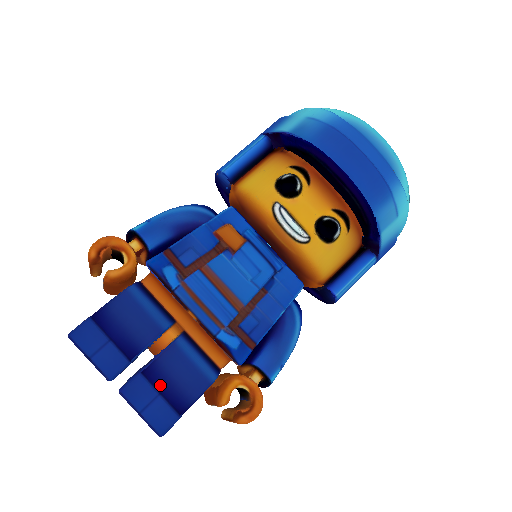
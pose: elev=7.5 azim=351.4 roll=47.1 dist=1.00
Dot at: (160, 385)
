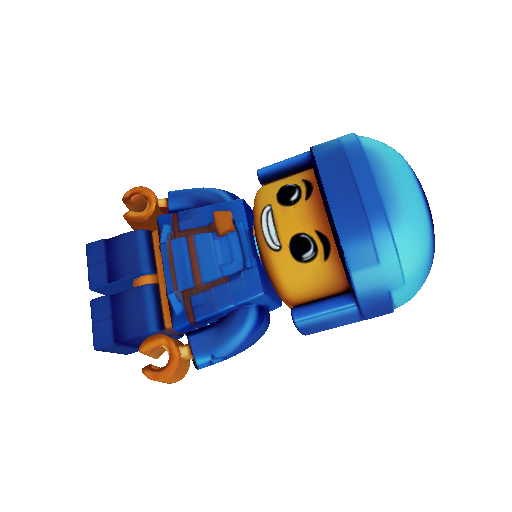
Dot at: (116, 312)
